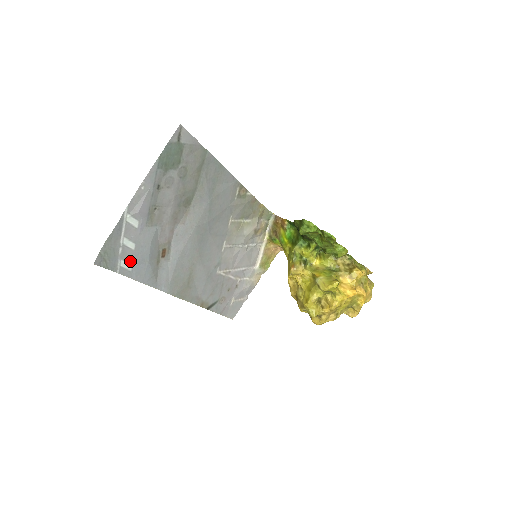
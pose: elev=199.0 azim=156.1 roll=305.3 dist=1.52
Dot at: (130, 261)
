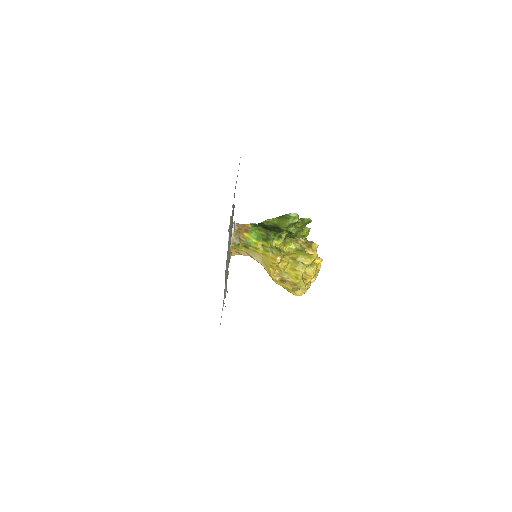
Dot at: occluded
